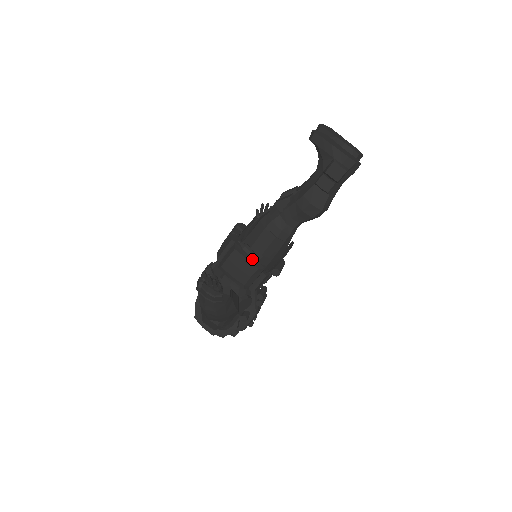
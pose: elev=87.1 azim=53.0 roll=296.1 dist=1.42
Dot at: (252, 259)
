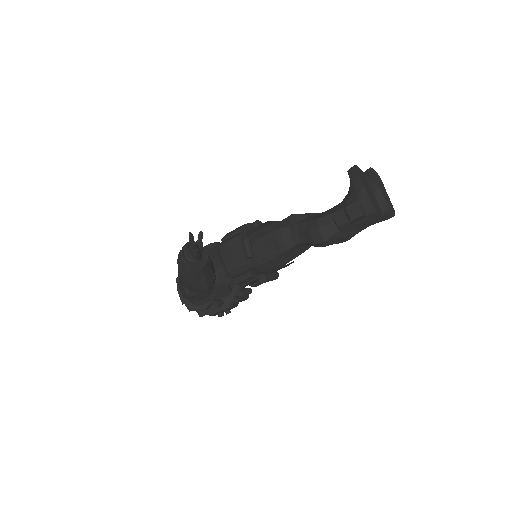
Dot at: (246, 252)
